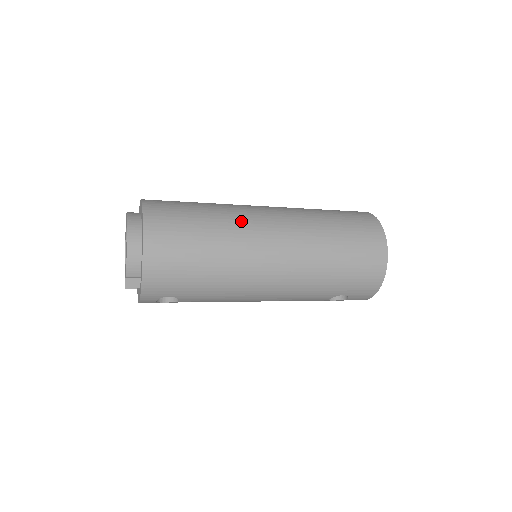
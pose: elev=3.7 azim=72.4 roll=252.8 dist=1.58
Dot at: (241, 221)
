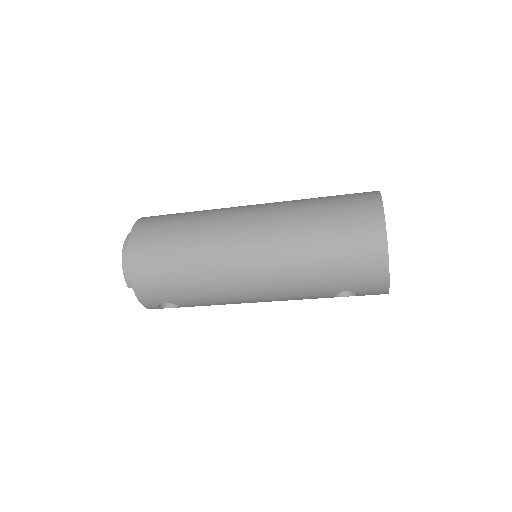
Dot at: (216, 226)
